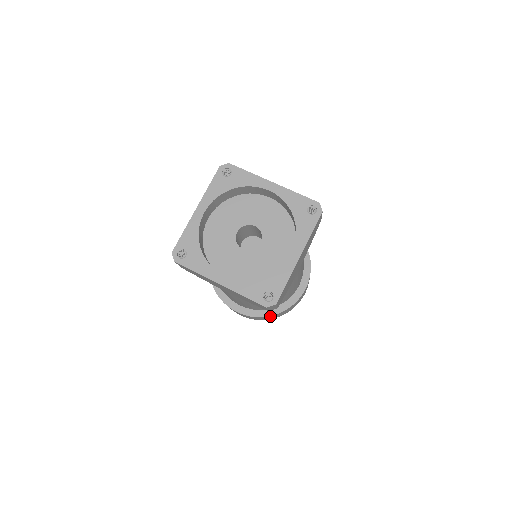
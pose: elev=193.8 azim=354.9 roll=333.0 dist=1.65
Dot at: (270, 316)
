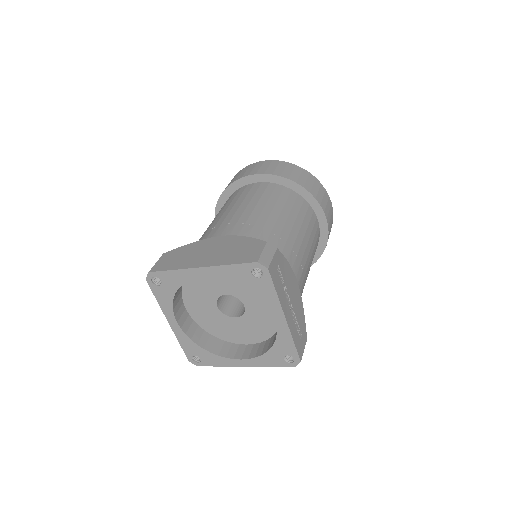
Dot at: occluded
